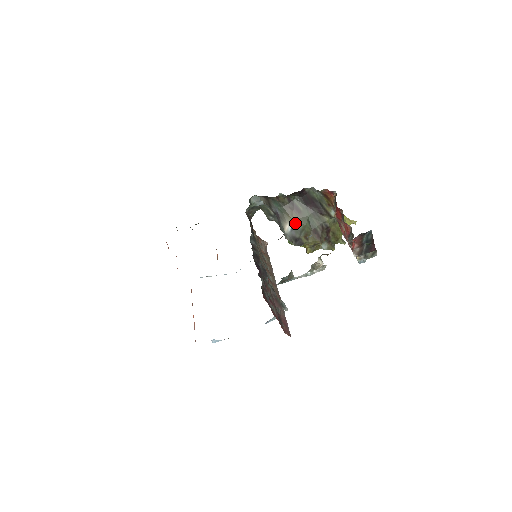
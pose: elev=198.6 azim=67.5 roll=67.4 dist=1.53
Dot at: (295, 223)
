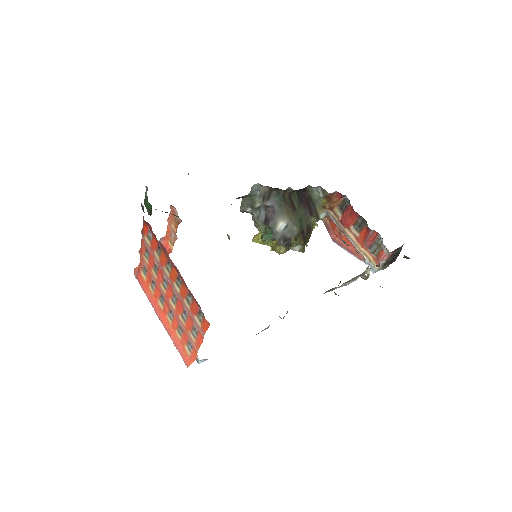
Dot at: (290, 221)
